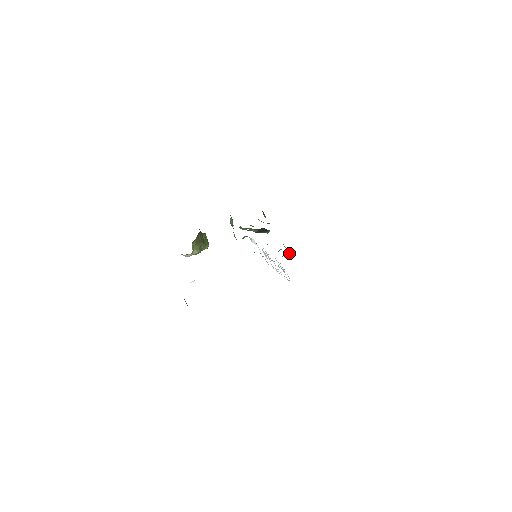
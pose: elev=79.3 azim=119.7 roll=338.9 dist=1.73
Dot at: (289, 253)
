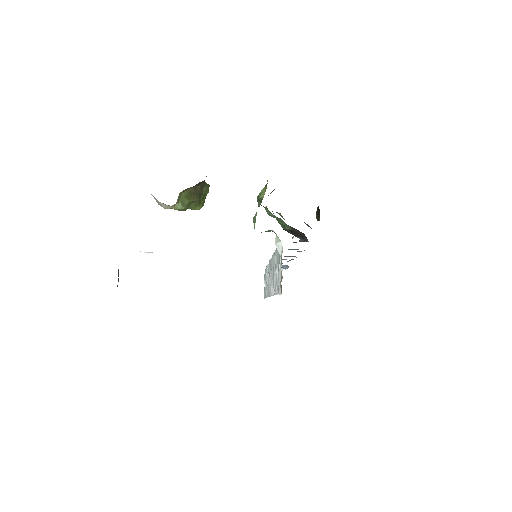
Dot at: occluded
